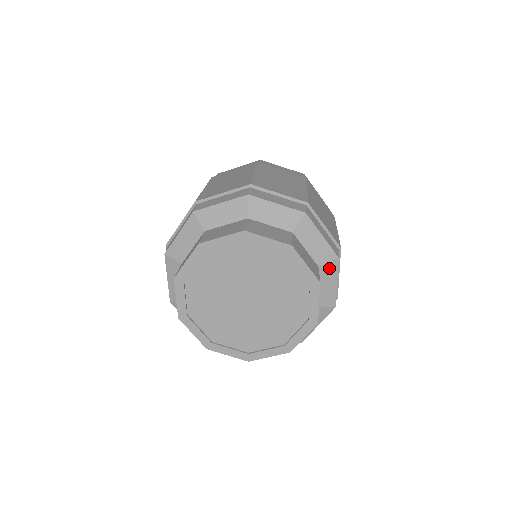
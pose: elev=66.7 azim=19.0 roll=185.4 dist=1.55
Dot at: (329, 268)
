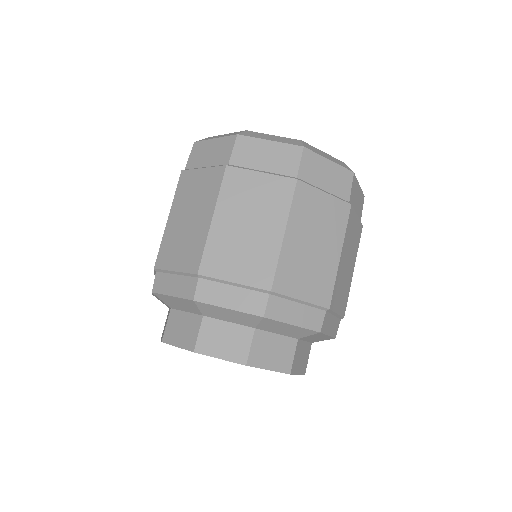
Dot at: (266, 324)
